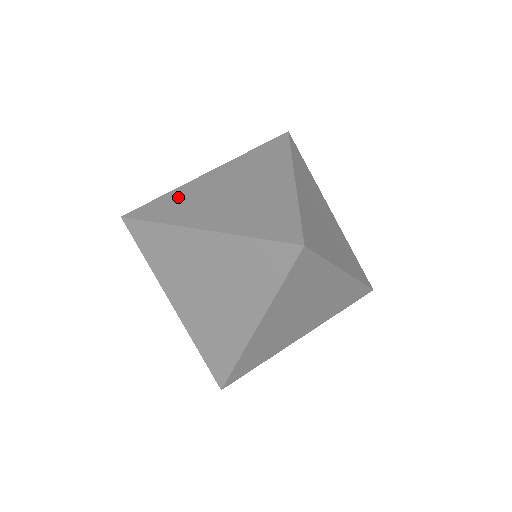
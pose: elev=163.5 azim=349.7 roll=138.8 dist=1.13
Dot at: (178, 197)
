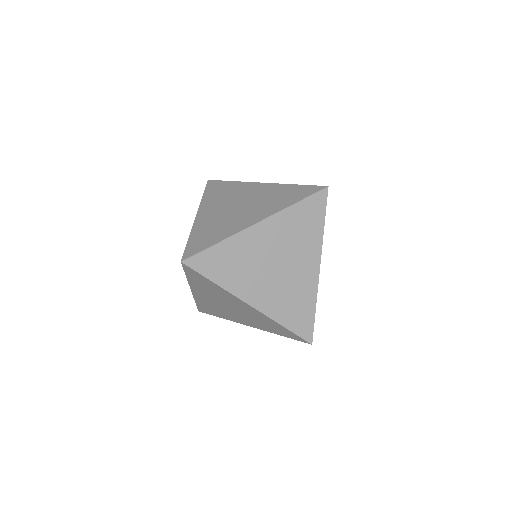
Dot at: (229, 188)
